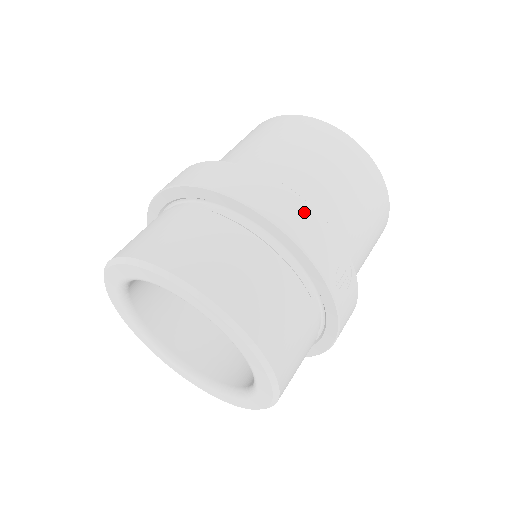
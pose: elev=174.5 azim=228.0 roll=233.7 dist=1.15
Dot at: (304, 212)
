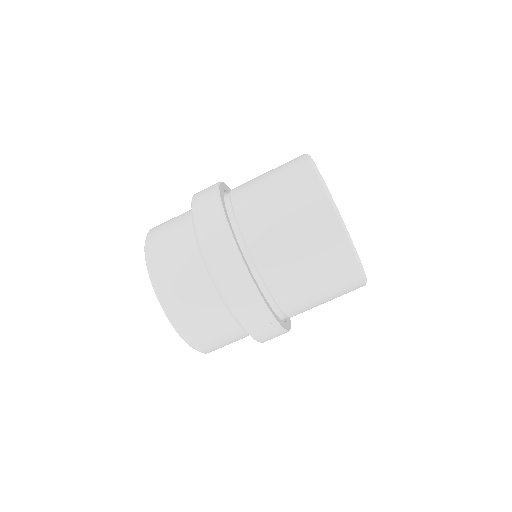
Dot at: (246, 288)
